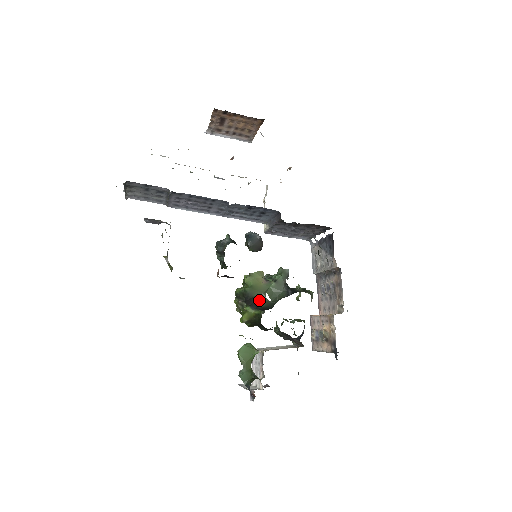
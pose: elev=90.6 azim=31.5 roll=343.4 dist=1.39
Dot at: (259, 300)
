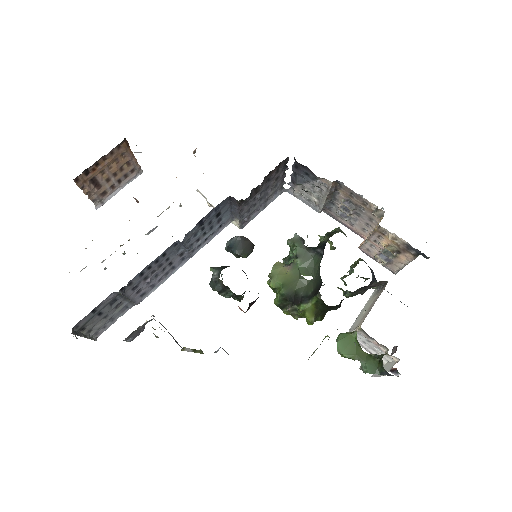
Dot at: (303, 289)
